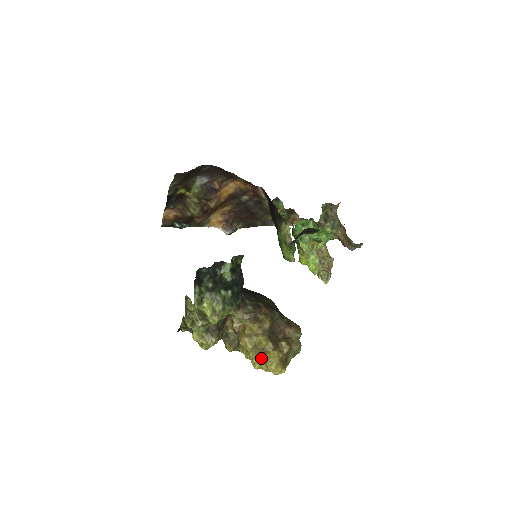
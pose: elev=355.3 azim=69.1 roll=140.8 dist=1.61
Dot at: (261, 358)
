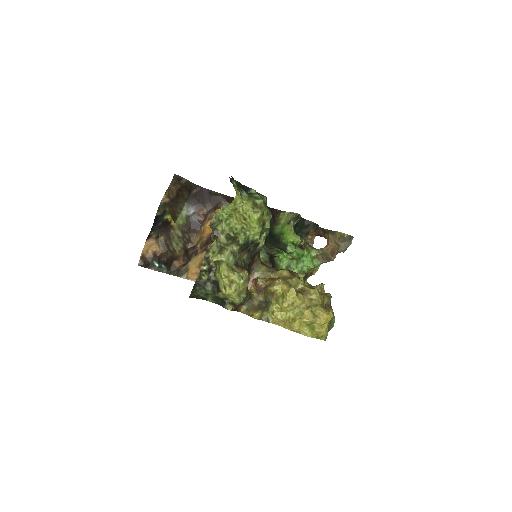
Dot at: (301, 303)
